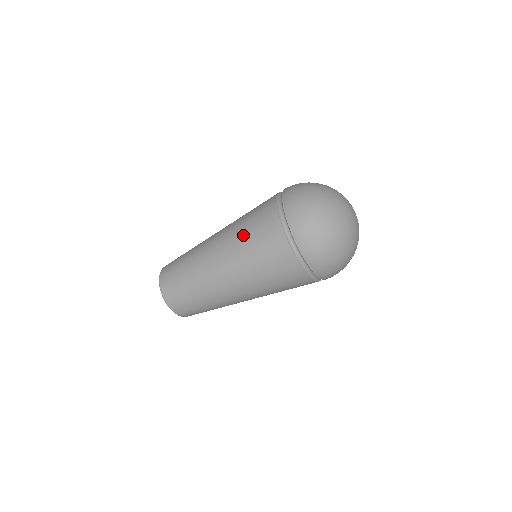
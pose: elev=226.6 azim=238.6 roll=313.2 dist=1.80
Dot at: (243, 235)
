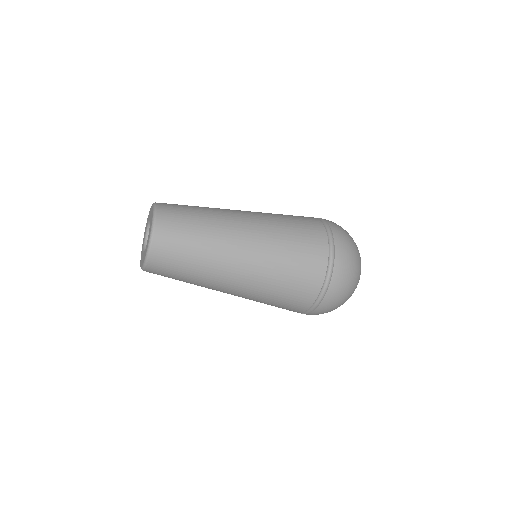
Dot at: (285, 229)
